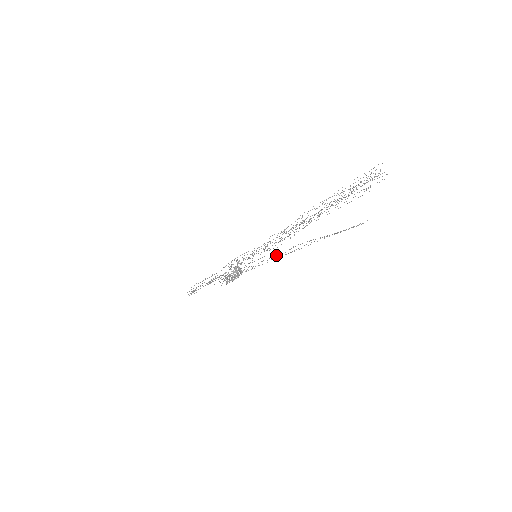
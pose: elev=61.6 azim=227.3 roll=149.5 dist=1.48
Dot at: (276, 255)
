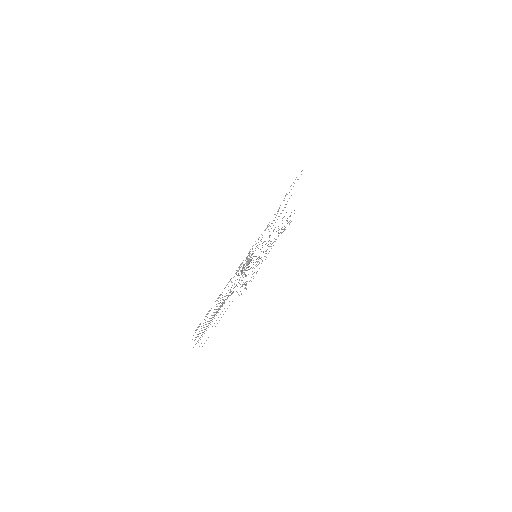
Dot at: occluded
